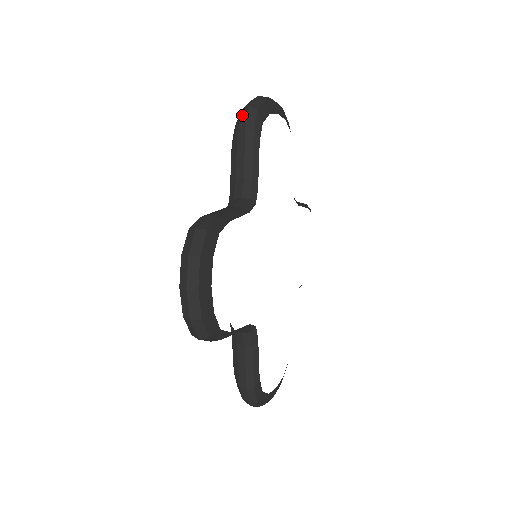
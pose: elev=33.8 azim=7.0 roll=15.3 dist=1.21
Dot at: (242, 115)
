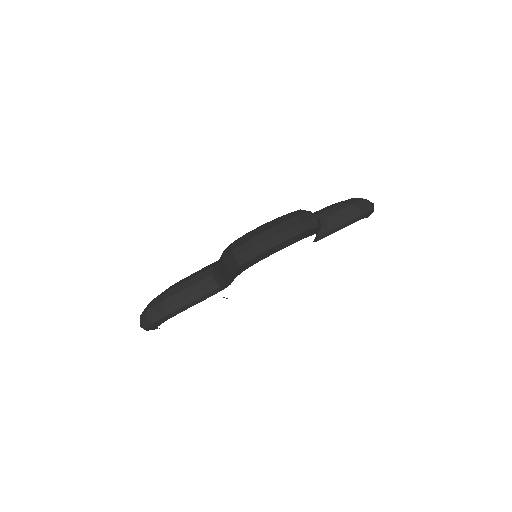
Dot at: (364, 201)
